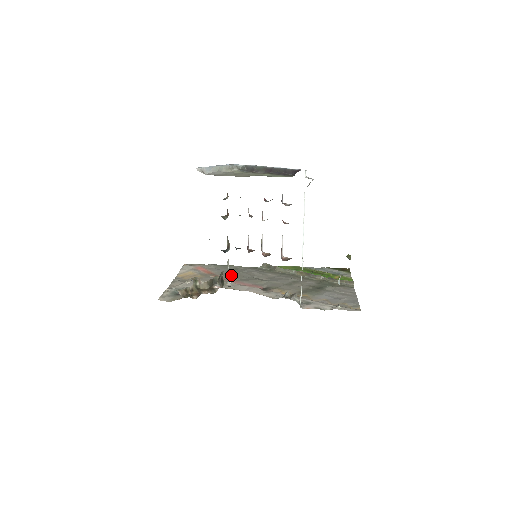
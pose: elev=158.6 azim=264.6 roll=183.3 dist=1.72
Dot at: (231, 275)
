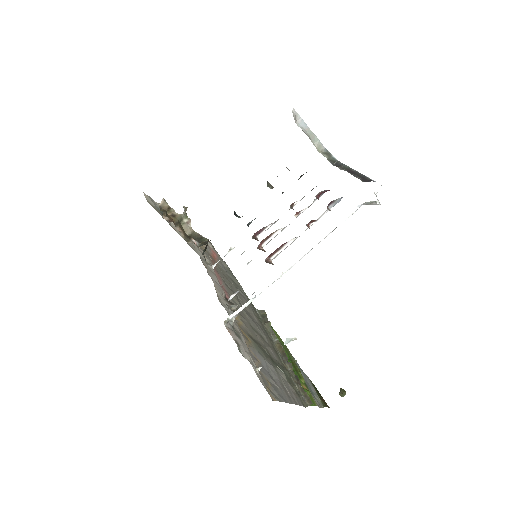
Dot at: occluded
